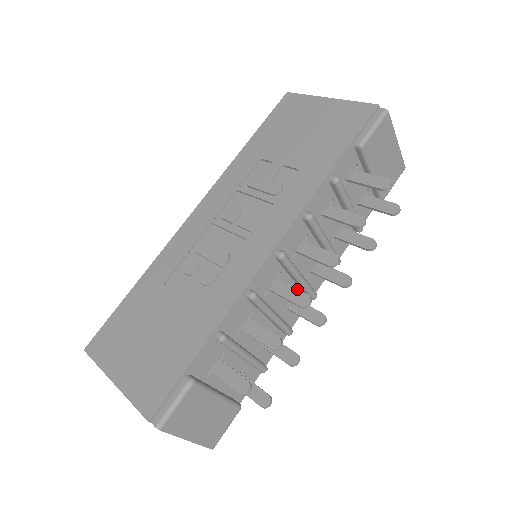
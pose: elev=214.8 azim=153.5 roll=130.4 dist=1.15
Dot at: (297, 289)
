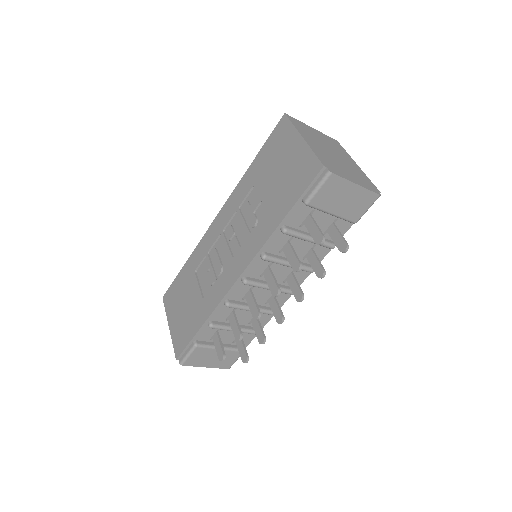
Dot at: (255, 305)
